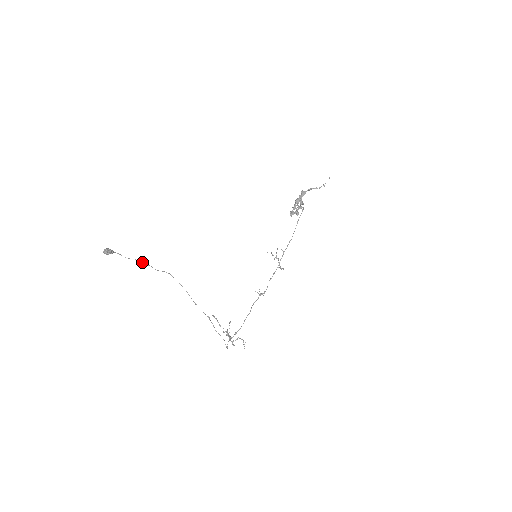
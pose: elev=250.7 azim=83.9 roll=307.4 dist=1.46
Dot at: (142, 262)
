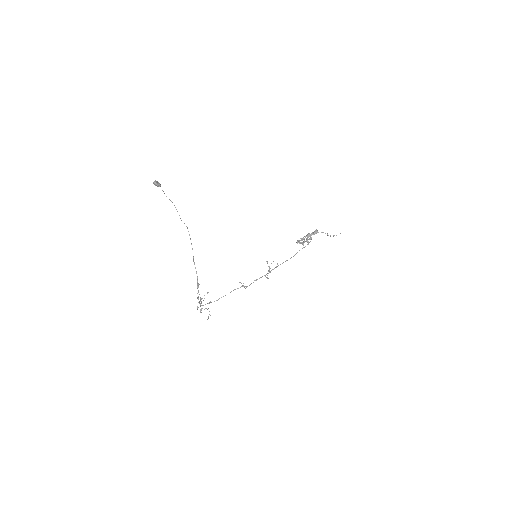
Dot at: (175, 207)
